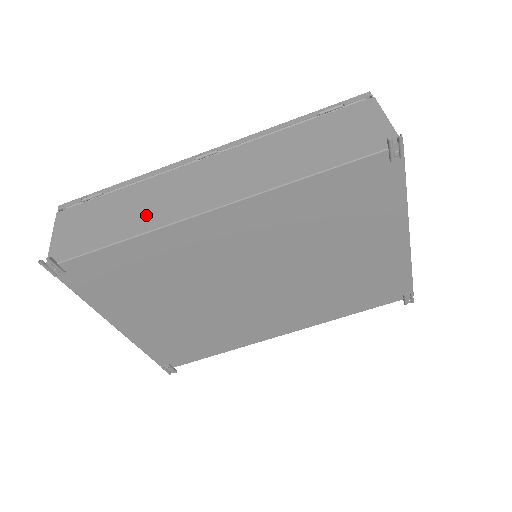
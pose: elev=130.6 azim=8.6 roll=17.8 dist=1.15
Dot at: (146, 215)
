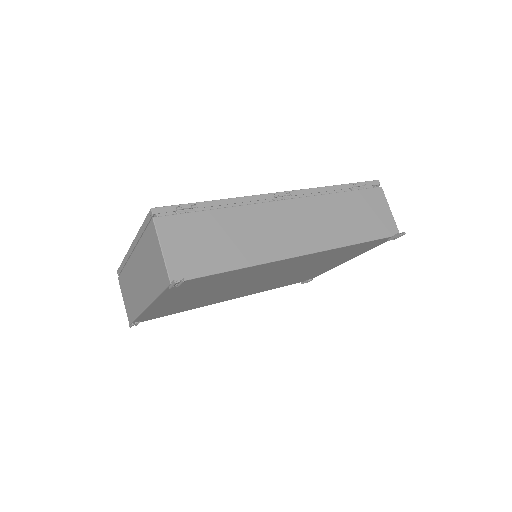
Dot at: (251, 247)
